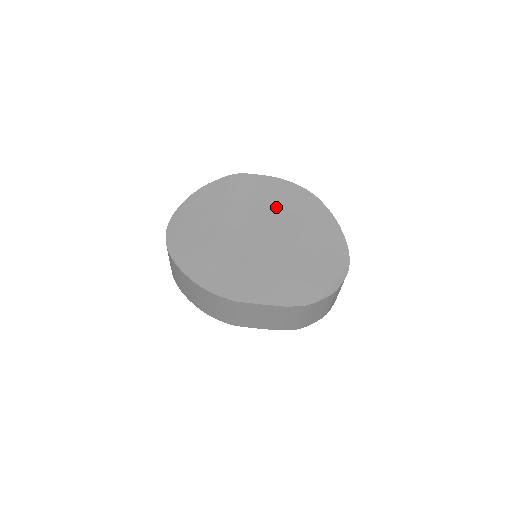
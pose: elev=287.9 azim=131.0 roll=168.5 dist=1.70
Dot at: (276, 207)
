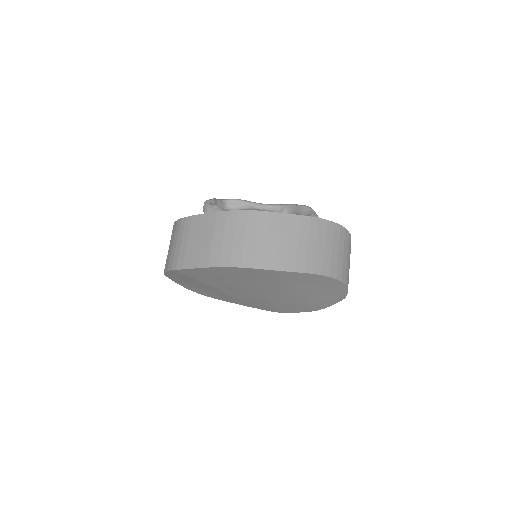
Dot at: (241, 281)
